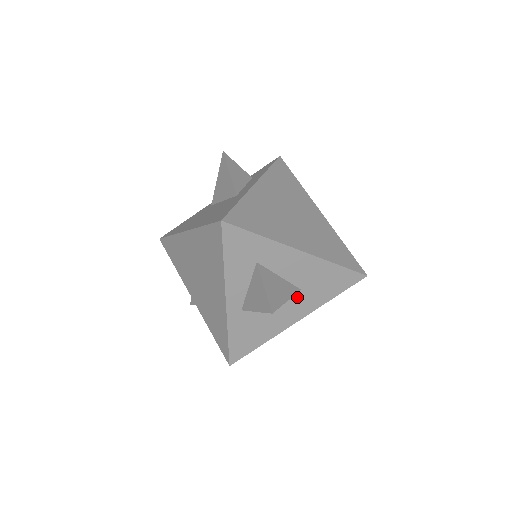
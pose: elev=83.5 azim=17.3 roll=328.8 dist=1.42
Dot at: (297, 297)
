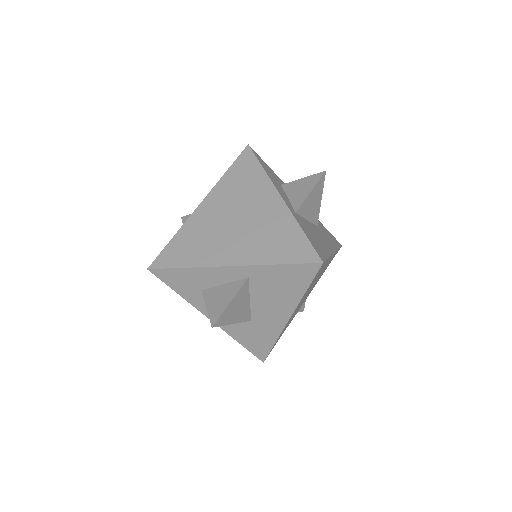
Dot at: (319, 231)
